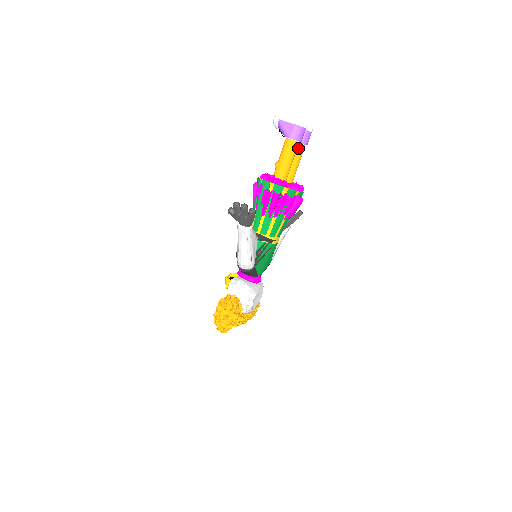
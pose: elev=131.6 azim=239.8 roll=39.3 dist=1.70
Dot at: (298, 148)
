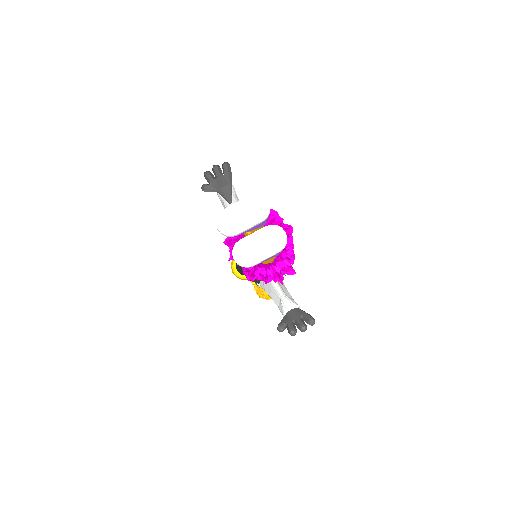
Dot at: occluded
